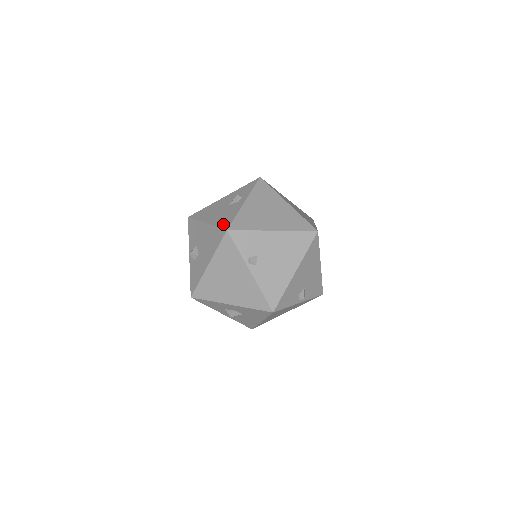
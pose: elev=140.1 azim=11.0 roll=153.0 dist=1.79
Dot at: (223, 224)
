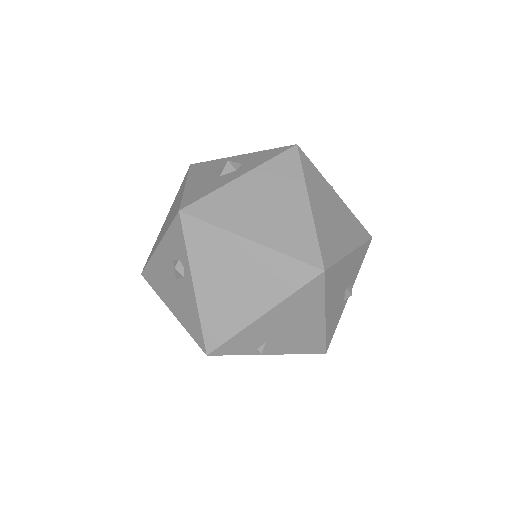
Dot at: (194, 335)
